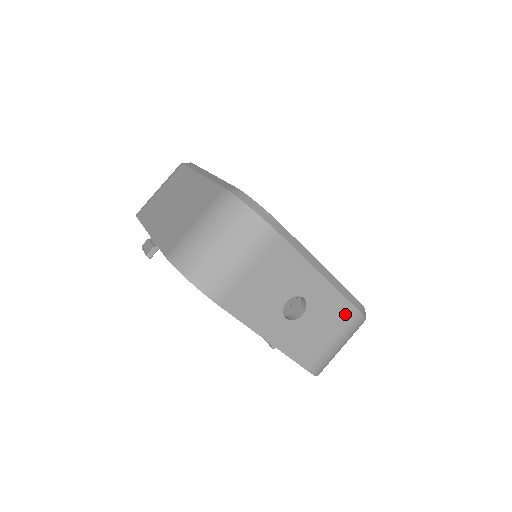
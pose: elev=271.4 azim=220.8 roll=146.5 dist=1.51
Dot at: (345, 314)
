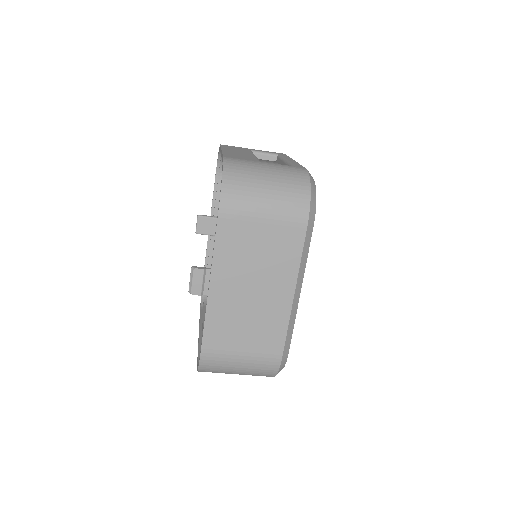
Dot at: occluded
